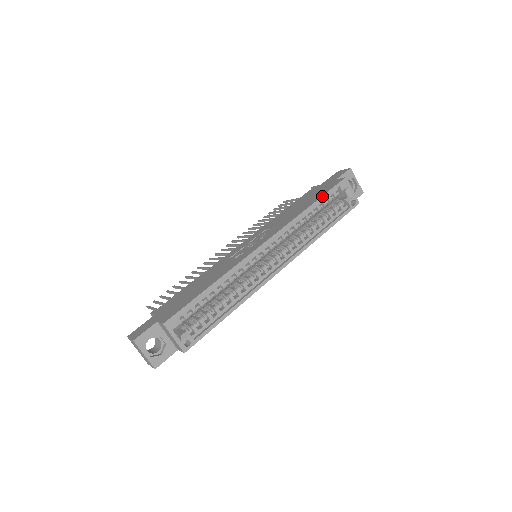
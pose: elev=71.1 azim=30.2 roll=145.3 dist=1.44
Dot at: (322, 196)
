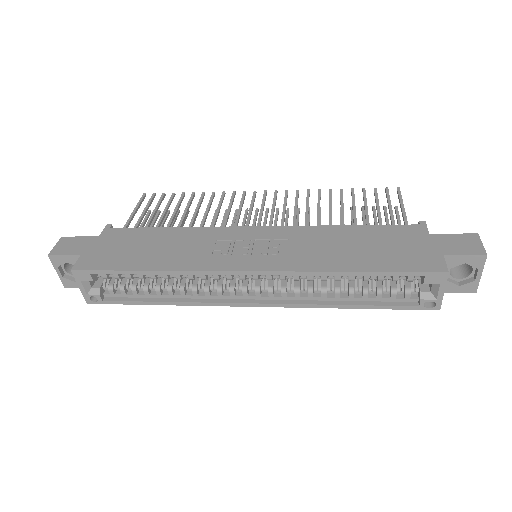
Dot at: (381, 271)
